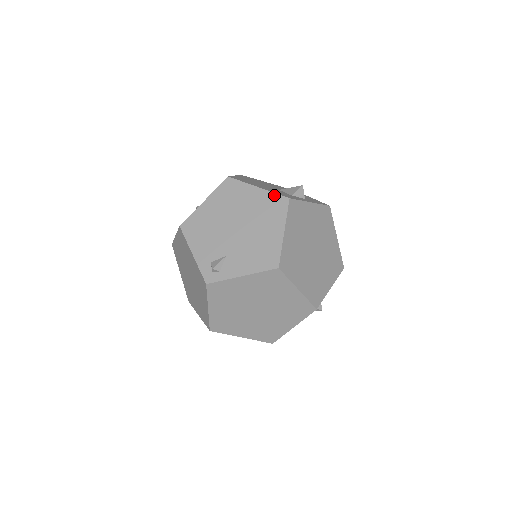
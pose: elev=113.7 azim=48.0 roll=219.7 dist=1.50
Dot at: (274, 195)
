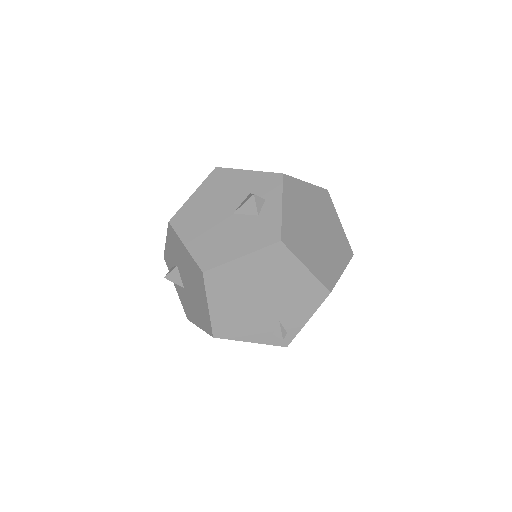
Dot at: (264, 251)
